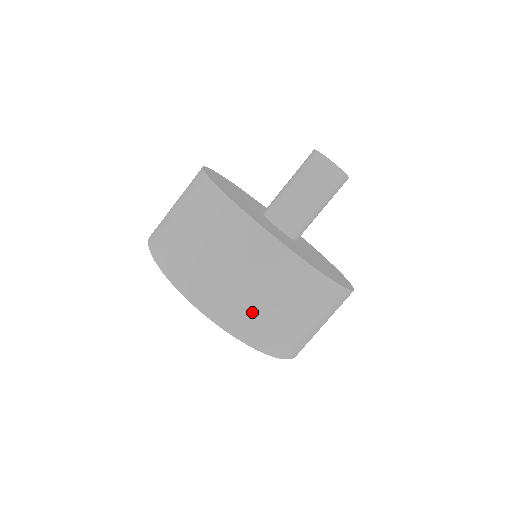
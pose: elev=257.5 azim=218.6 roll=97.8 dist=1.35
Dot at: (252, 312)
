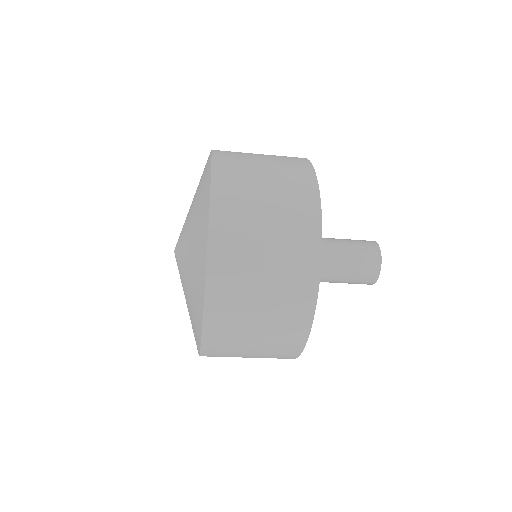
Dot at: occluded
